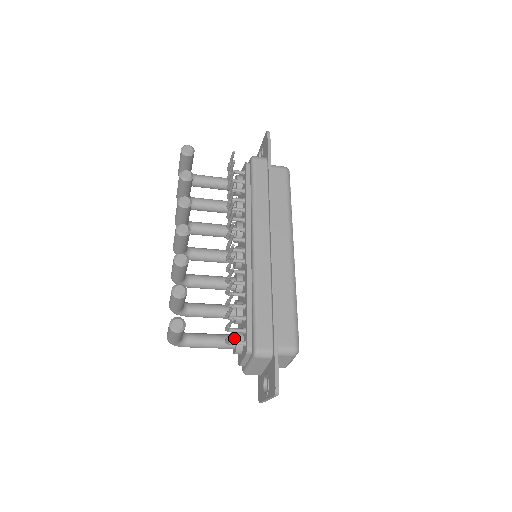
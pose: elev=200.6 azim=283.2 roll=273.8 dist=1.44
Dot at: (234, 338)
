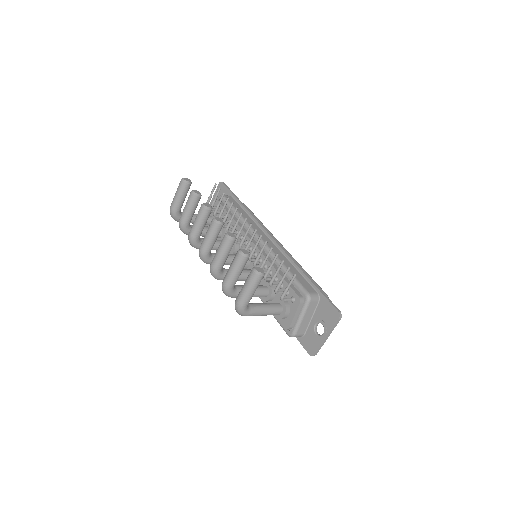
Dot at: (279, 303)
